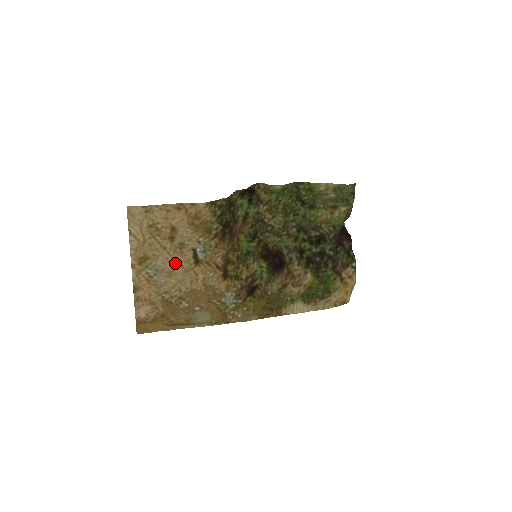
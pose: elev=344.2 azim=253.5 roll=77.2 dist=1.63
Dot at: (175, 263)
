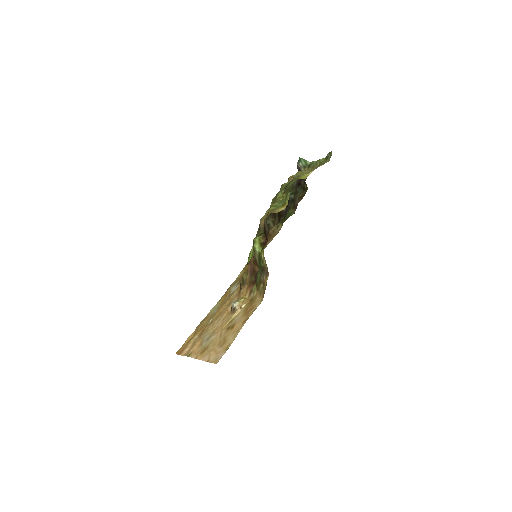
Dot at: (221, 327)
